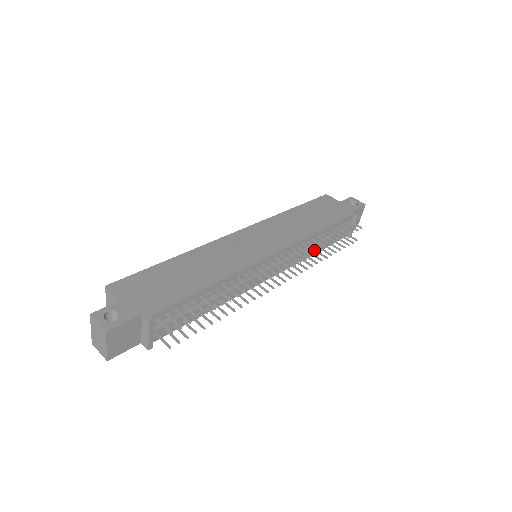
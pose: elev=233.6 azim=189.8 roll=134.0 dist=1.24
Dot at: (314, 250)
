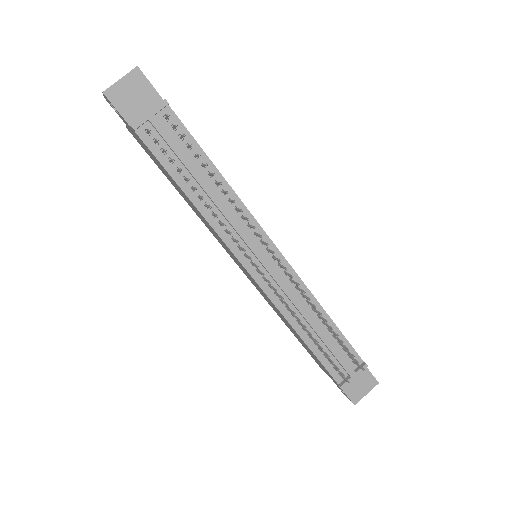
Dot at: (310, 299)
